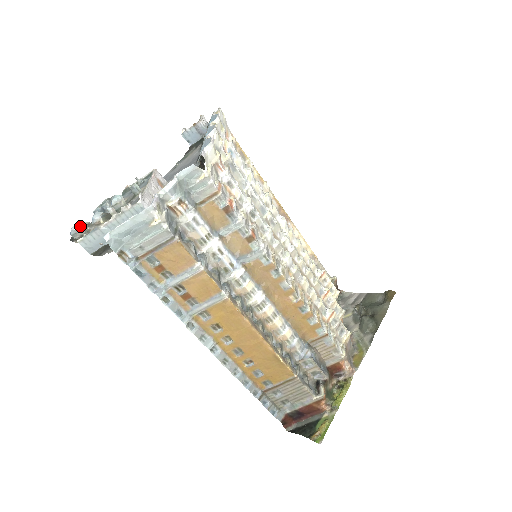
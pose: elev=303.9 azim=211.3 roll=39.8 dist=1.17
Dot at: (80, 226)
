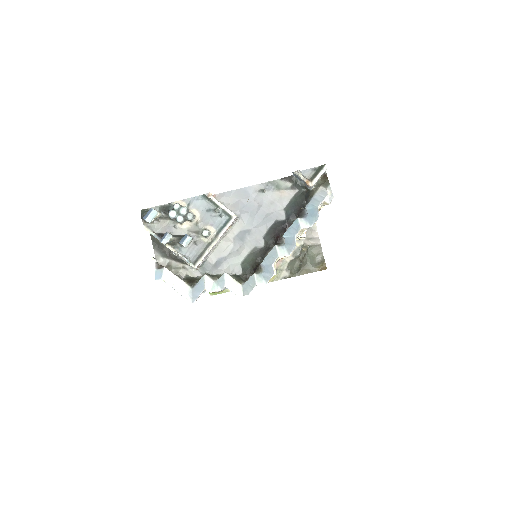
Dot at: (153, 218)
